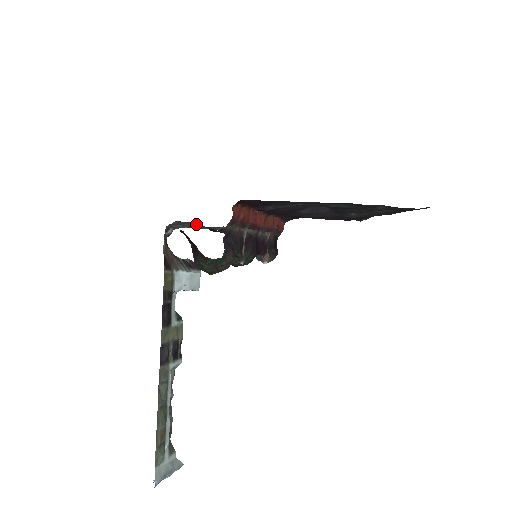
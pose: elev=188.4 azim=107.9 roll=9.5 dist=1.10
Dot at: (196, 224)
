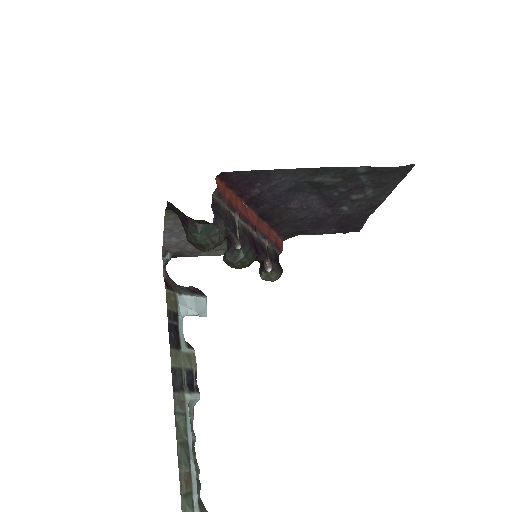
Dot at: occluded
